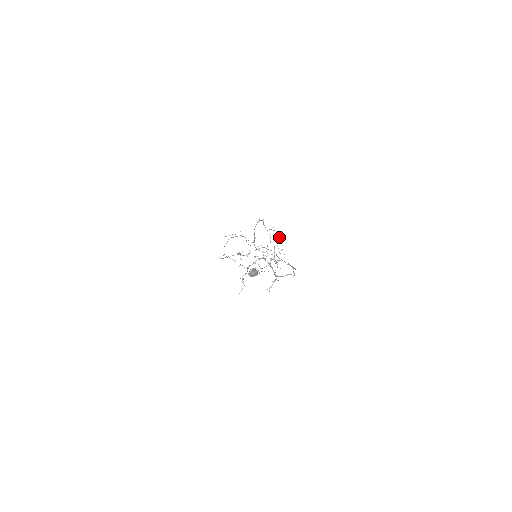
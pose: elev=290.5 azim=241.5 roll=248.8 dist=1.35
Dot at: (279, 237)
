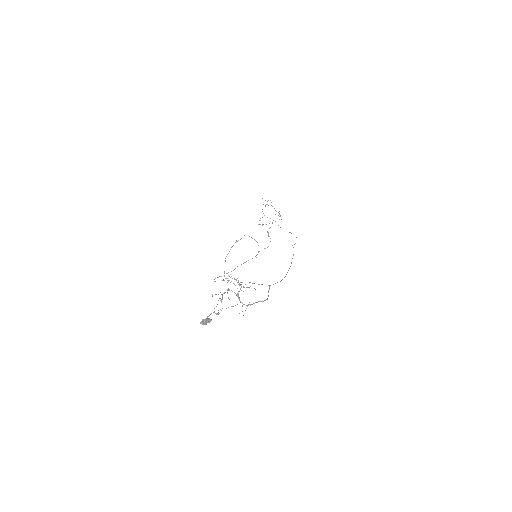
Dot at: occluded
